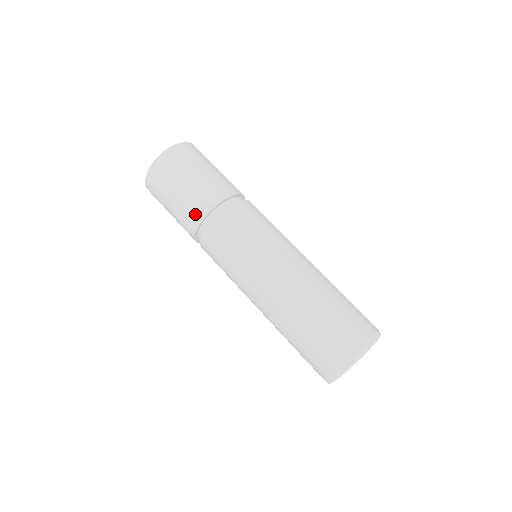
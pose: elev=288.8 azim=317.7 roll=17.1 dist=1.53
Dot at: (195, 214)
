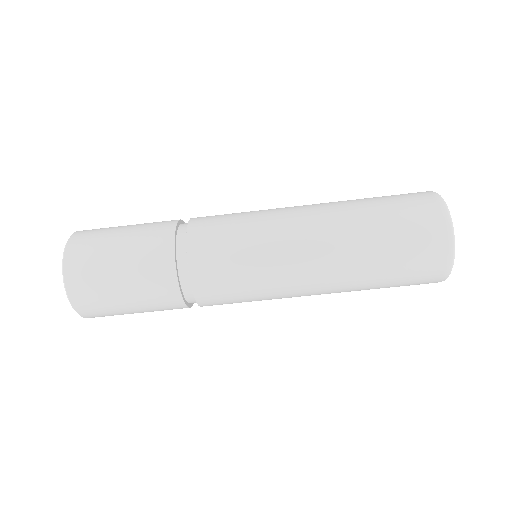
Dot at: (167, 296)
